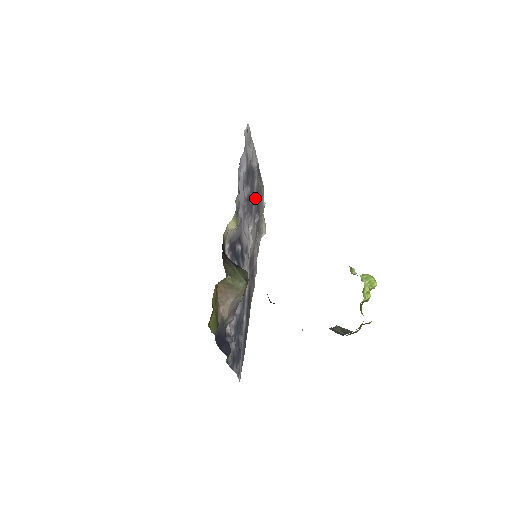
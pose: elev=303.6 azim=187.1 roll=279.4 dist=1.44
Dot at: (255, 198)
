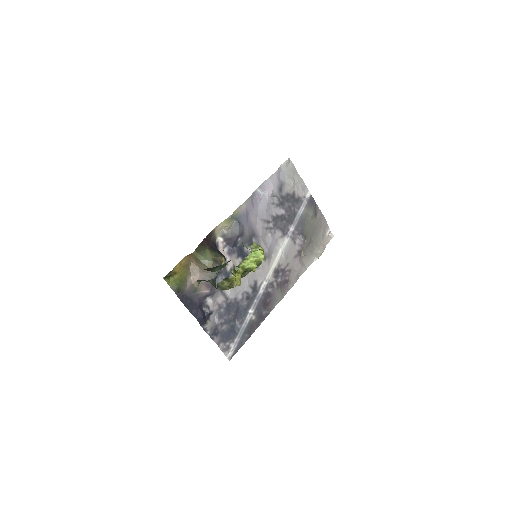
Dot at: (298, 222)
